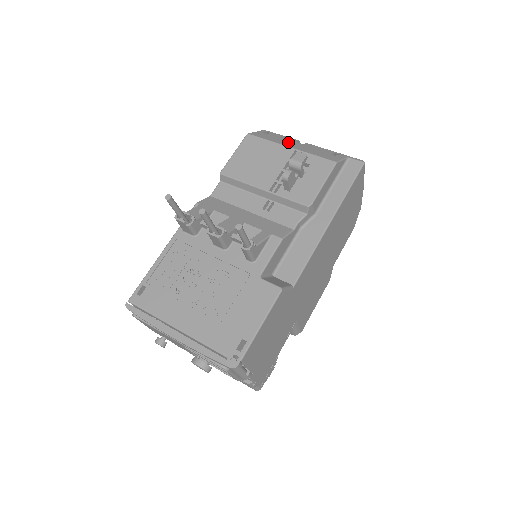
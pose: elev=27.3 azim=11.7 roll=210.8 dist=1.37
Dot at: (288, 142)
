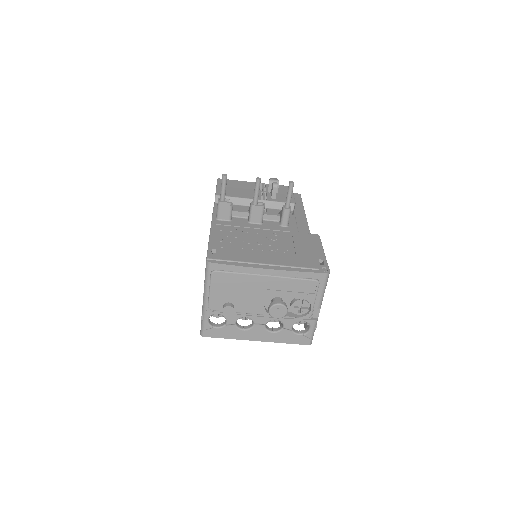
Dot at: occluded
